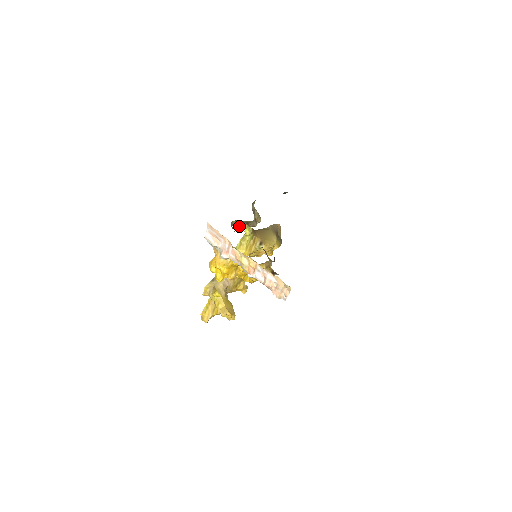
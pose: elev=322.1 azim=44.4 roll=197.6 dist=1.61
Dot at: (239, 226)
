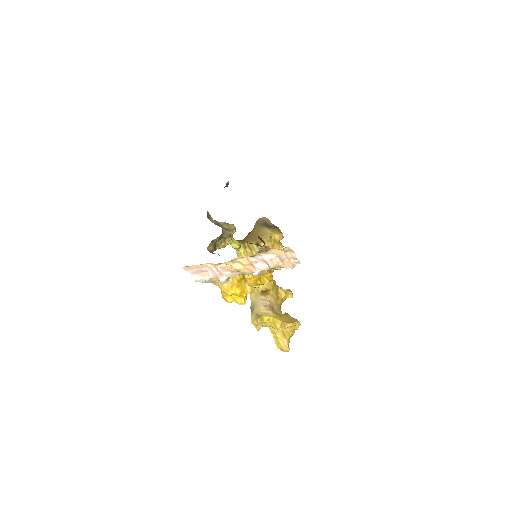
Dot at: (220, 247)
